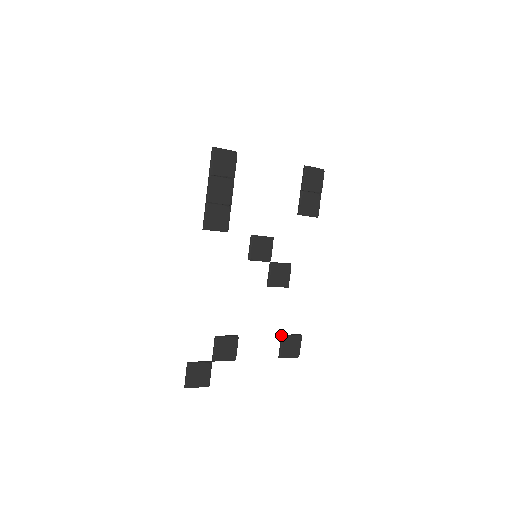
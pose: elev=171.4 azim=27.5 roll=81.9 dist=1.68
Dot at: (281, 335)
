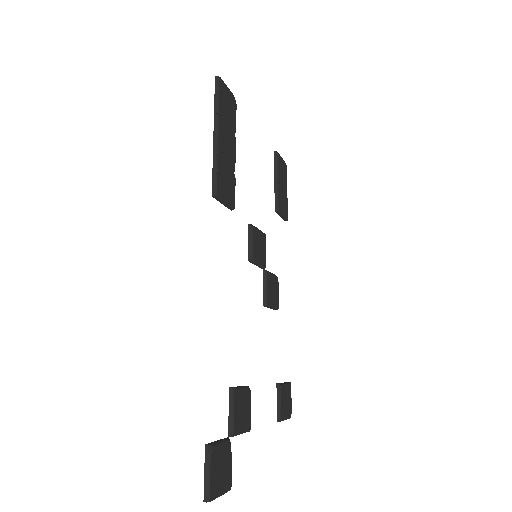
Dot at: (277, 384)
